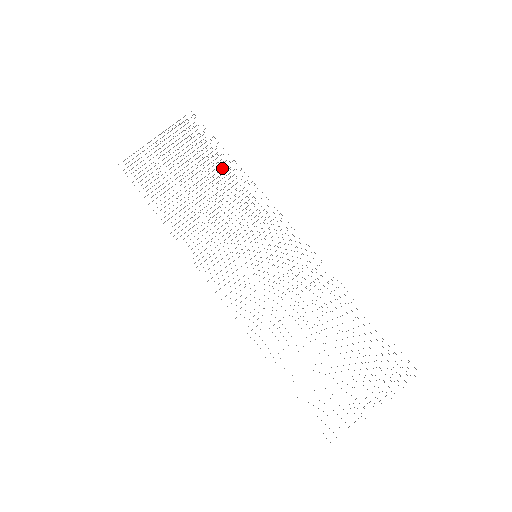
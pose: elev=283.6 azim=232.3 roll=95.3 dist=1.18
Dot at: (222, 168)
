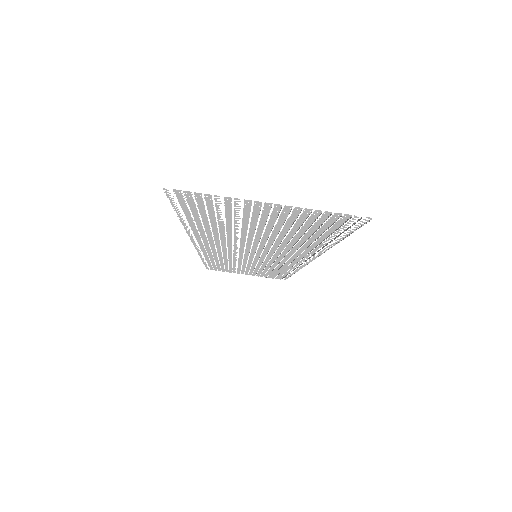
Dot at: (311, 243)
